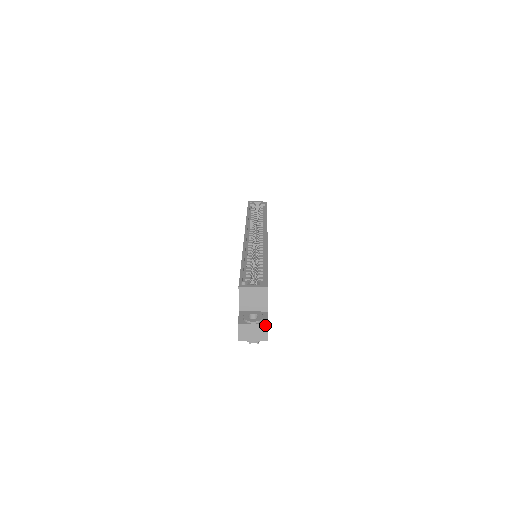
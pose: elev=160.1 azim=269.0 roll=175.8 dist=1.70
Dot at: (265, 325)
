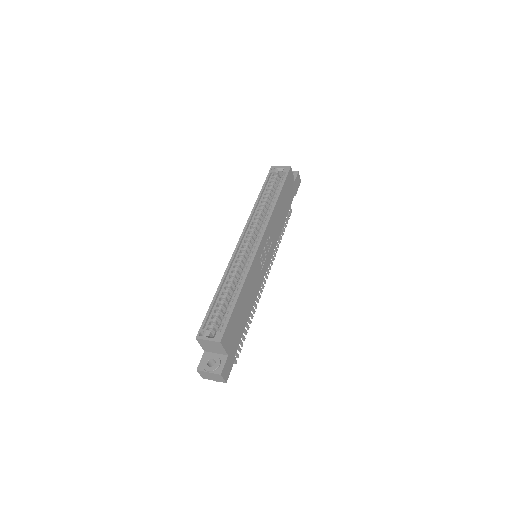
Dot at: (218, 375)
